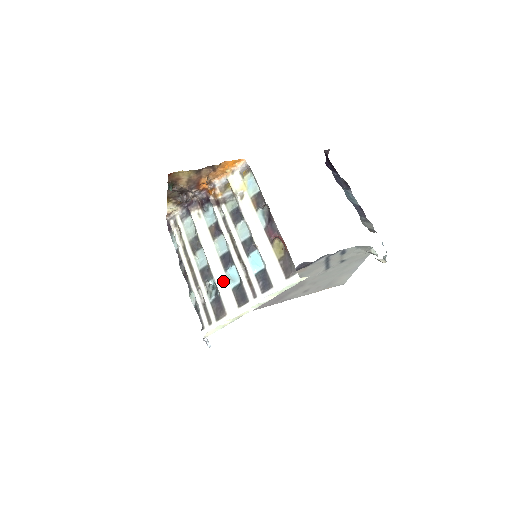
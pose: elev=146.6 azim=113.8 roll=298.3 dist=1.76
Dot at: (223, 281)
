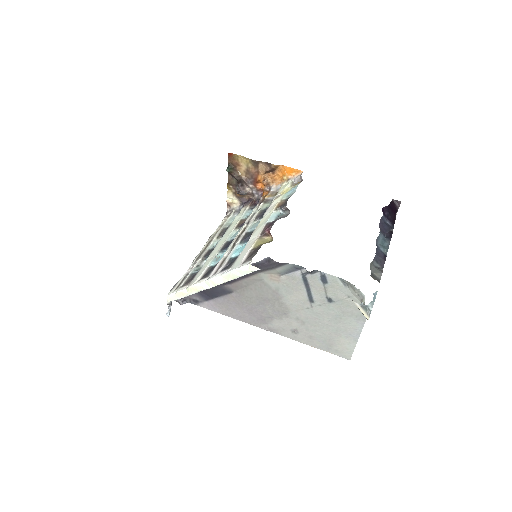
Dot at: (211, 258)
